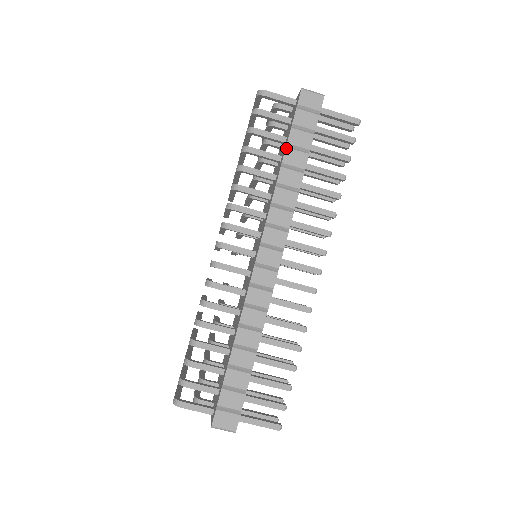
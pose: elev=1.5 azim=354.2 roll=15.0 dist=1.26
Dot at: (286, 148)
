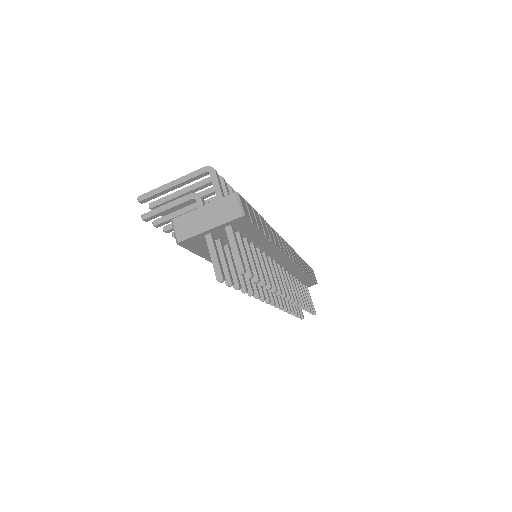
Dot at: occluded
